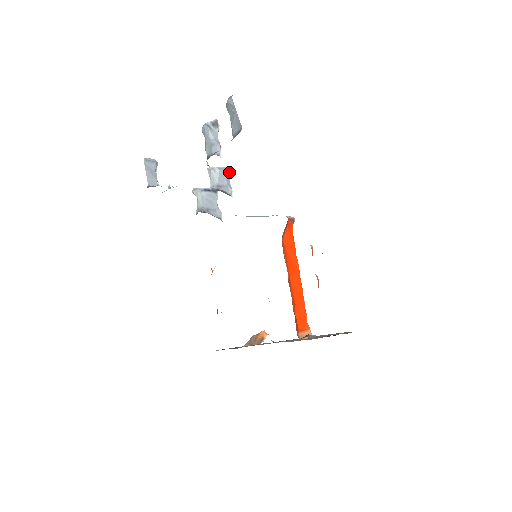
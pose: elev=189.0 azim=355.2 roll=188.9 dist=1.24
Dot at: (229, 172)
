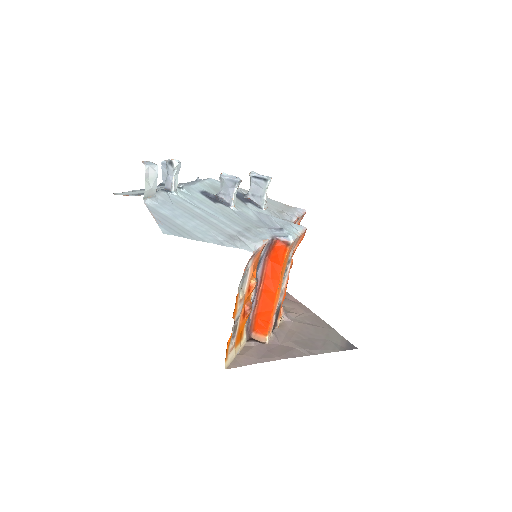
Dot at: (234, 183)
